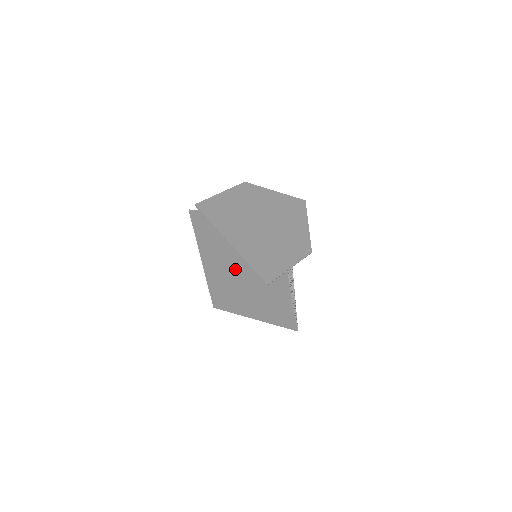
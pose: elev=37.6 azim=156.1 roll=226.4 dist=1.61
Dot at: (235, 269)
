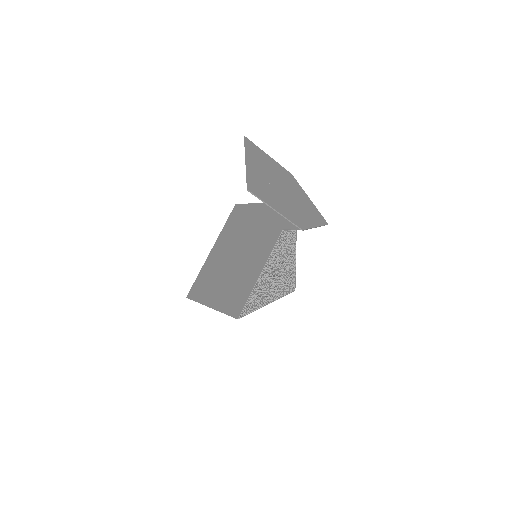
Dot at: (231, 255)
